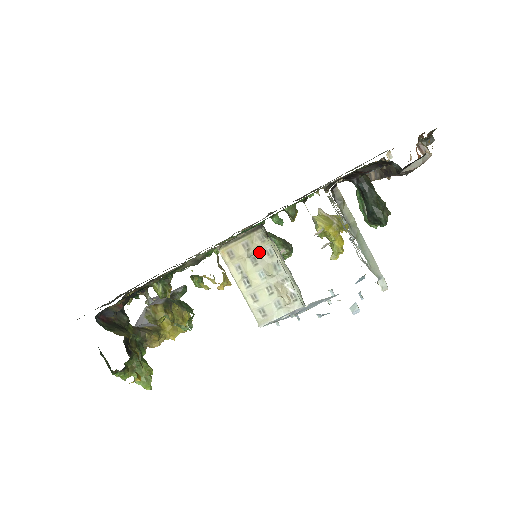
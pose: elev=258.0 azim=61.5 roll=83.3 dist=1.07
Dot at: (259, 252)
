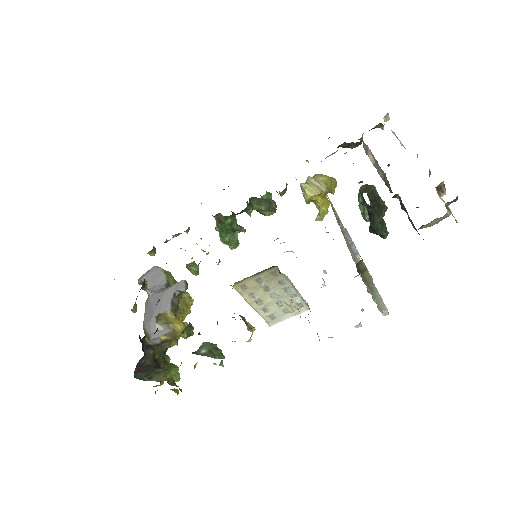
Dot at: (271, 282)
